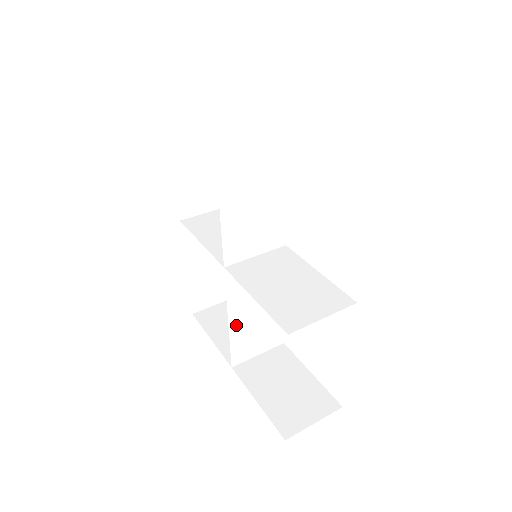
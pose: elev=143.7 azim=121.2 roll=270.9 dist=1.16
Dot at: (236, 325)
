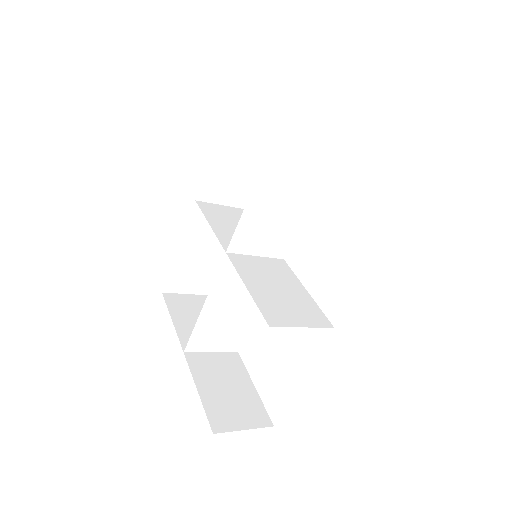
Dot at: (208, 312)
